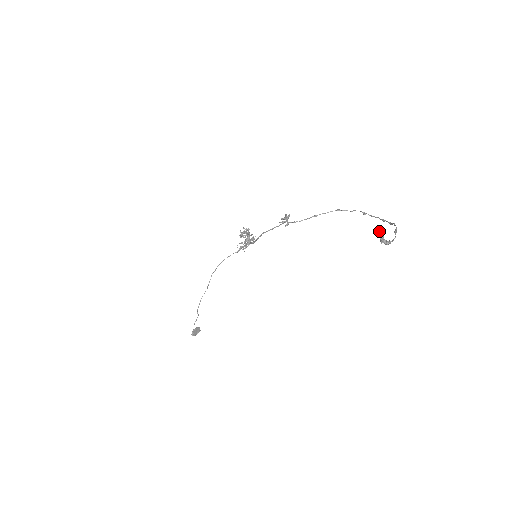
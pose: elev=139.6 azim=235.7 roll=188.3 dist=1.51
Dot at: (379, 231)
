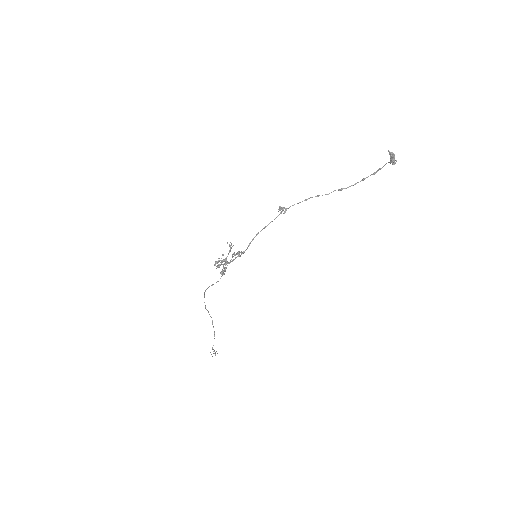
Dot at: (390, 152)
